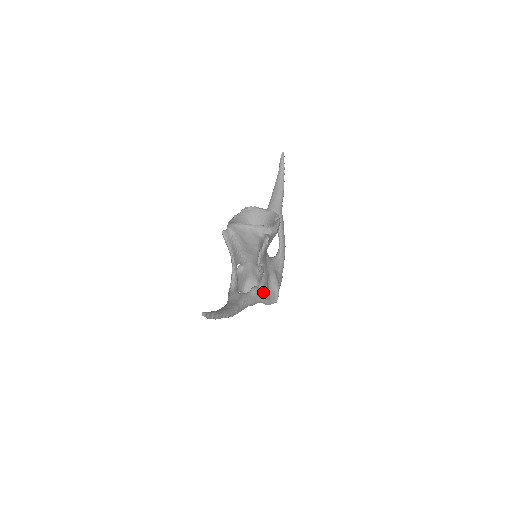
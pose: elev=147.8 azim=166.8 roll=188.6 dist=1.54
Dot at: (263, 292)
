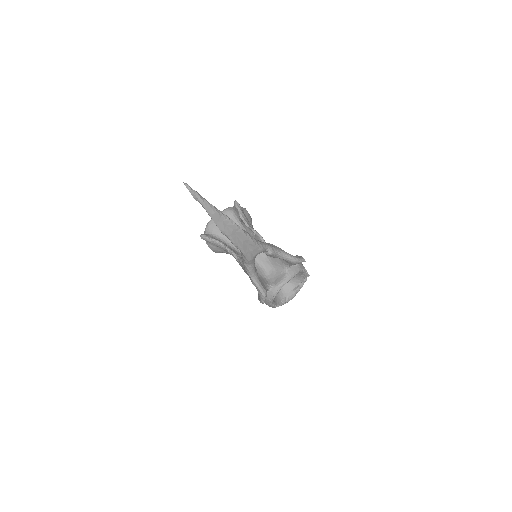
Dot at: occluded
